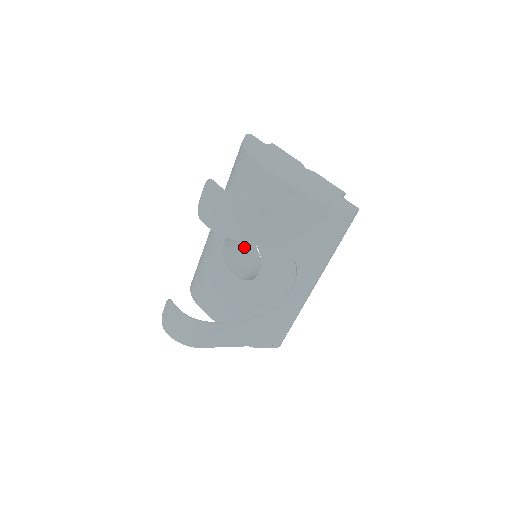
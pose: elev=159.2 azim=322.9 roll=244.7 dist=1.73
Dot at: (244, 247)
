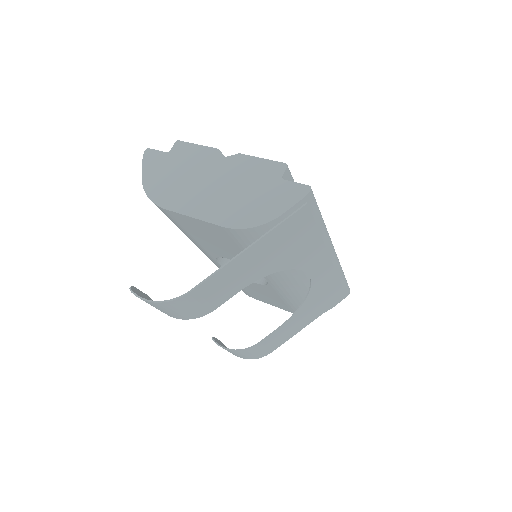
Dot at: occluded
